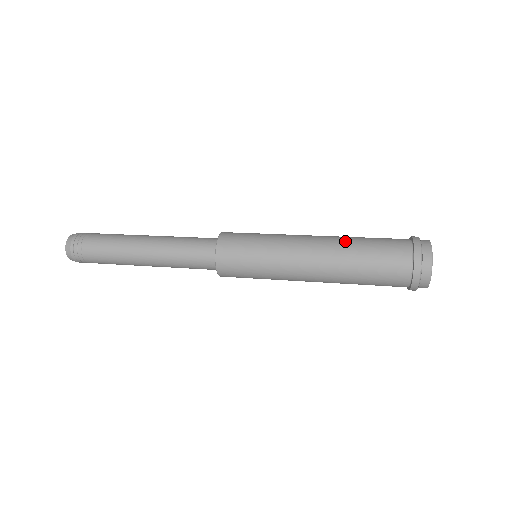
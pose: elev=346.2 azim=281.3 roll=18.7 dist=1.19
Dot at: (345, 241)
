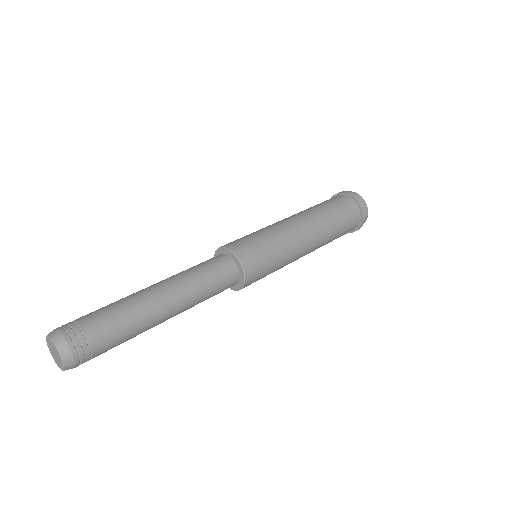
Dot at: (322, 217)
